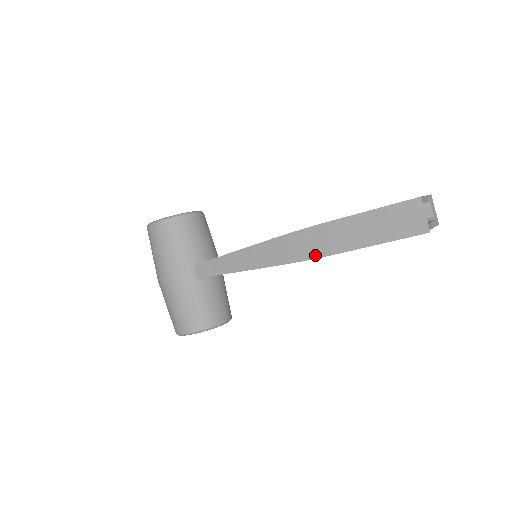
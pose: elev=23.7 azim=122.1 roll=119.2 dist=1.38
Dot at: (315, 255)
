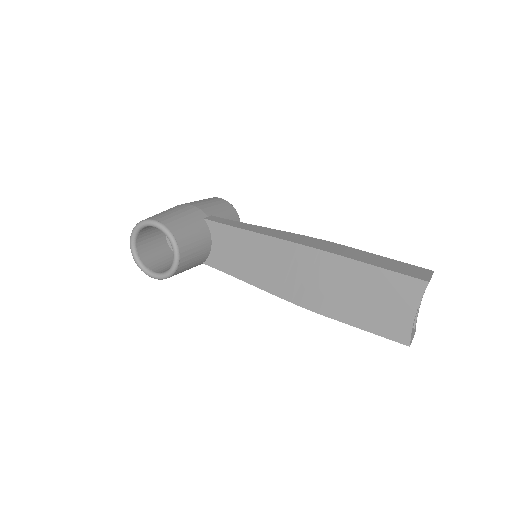
Dot at: occluded
